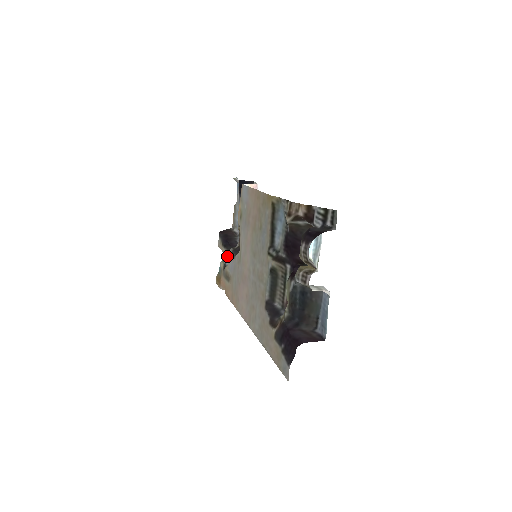
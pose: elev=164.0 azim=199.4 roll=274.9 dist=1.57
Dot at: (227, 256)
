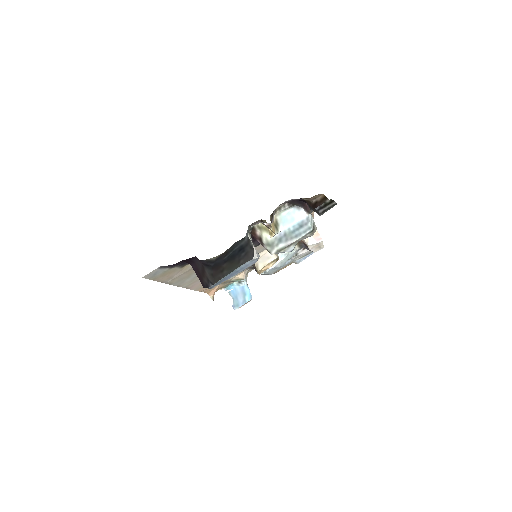
Dot at: occluded
